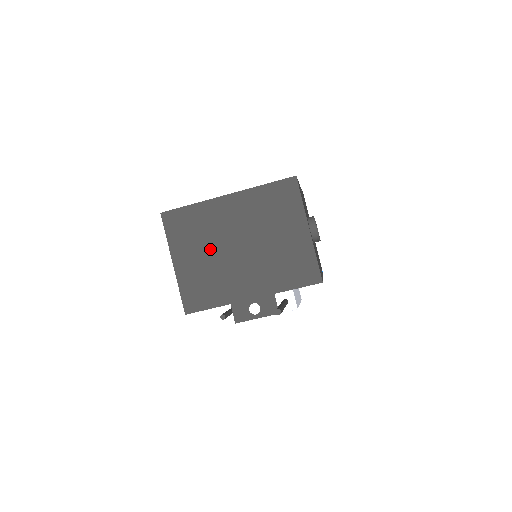
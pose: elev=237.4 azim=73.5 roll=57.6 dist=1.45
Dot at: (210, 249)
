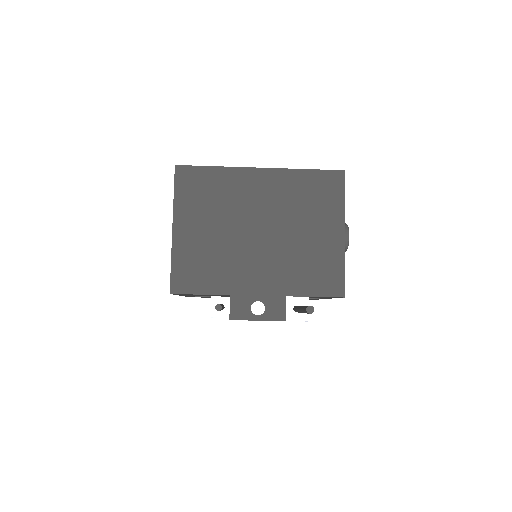
Dot at: (223, 224)
